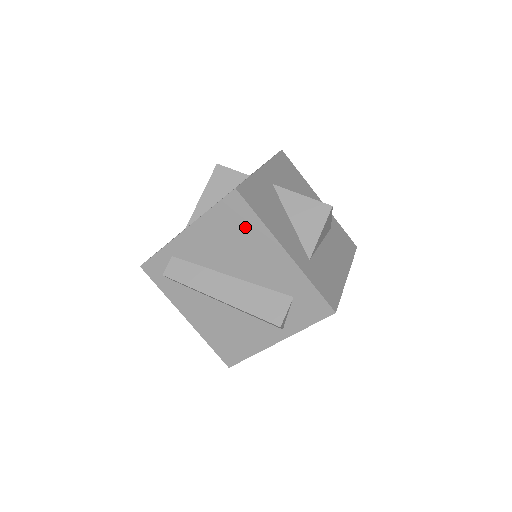
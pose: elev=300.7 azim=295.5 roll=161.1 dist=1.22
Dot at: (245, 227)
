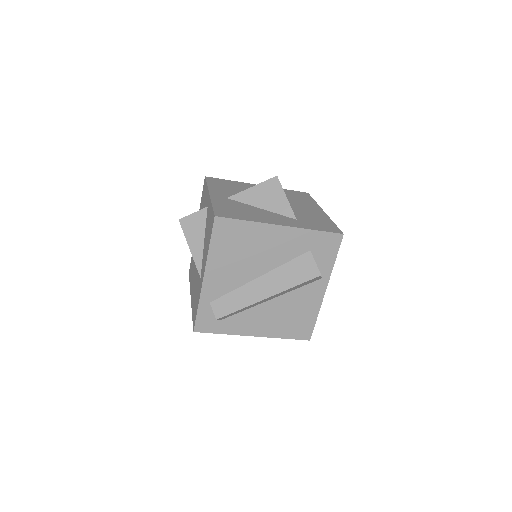
Dot at: (242, 235)
